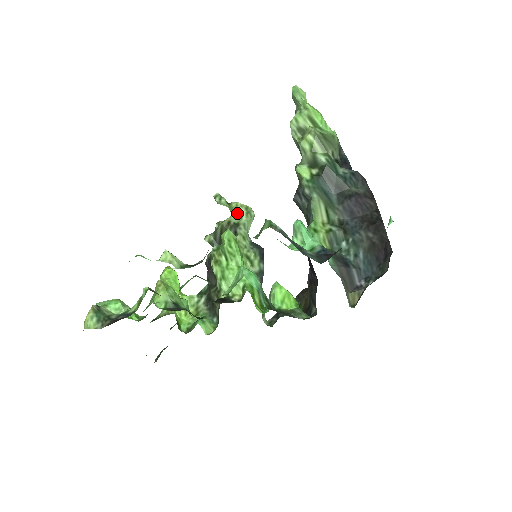
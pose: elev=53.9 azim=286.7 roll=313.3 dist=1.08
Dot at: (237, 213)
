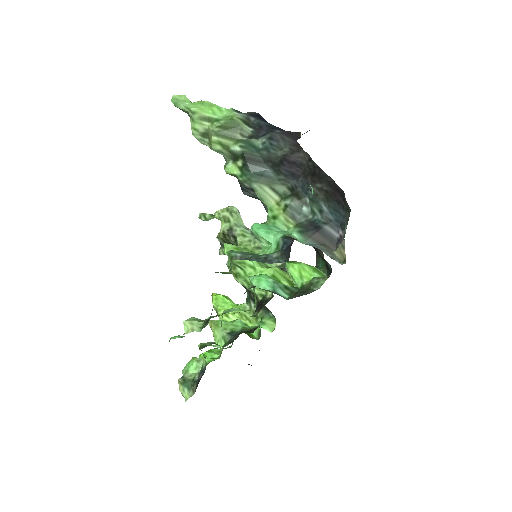
Dot at: (224, 220)
